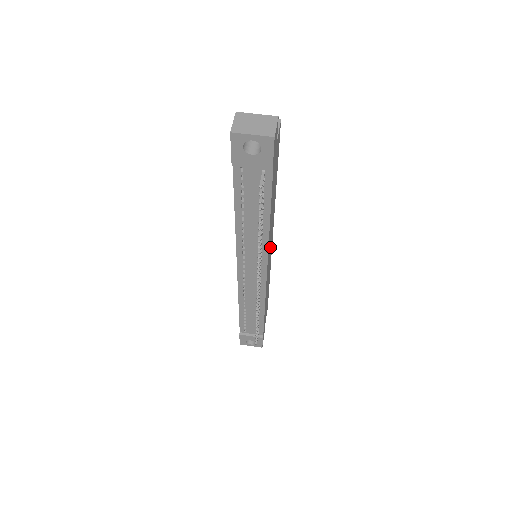
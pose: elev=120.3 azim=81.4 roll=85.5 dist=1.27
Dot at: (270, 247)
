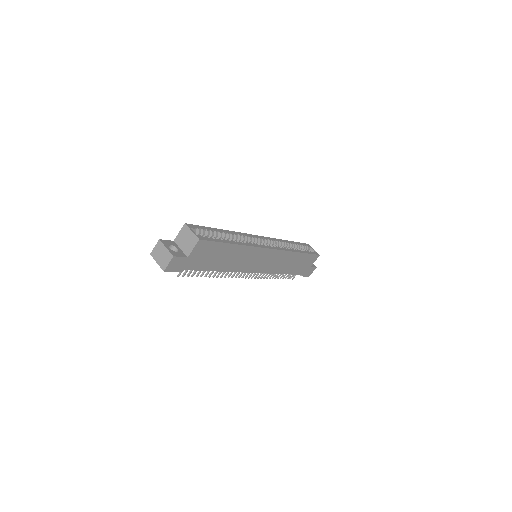
Dot at: (258, 260)
